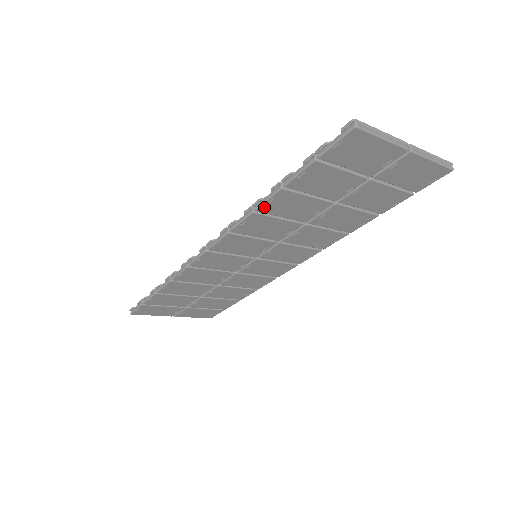
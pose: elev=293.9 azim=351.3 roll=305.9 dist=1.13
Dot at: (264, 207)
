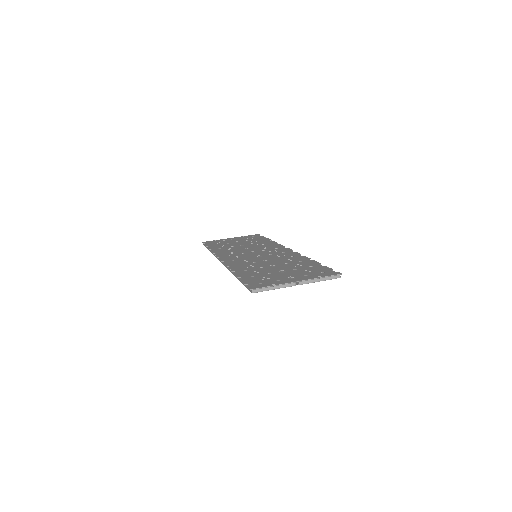
Dot at: occluded
